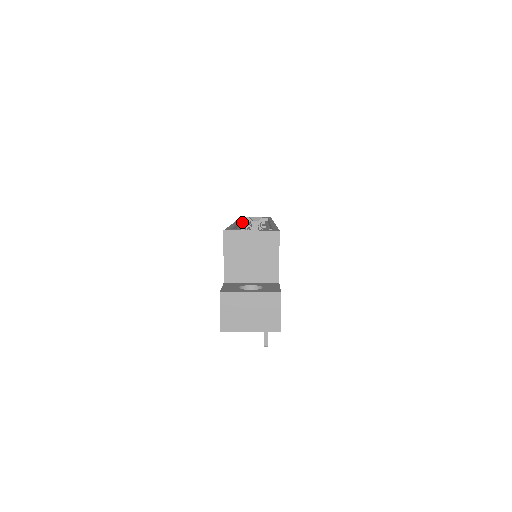
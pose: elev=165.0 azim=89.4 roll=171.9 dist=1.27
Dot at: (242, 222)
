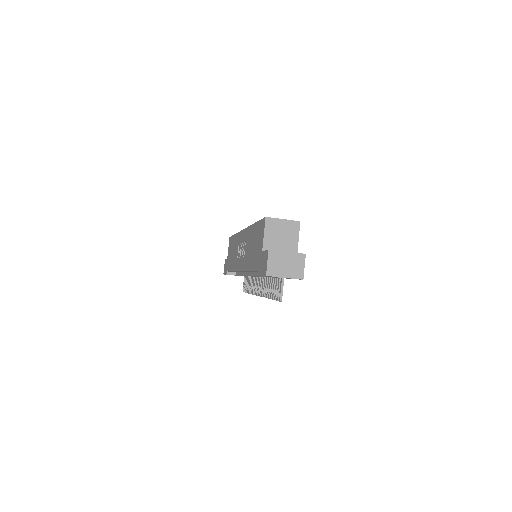
Dot at: occluded
